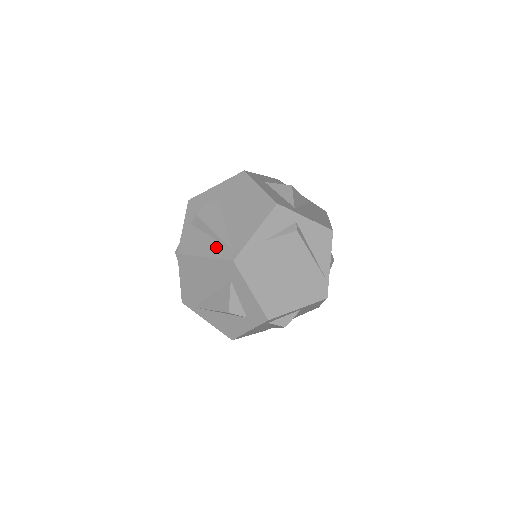
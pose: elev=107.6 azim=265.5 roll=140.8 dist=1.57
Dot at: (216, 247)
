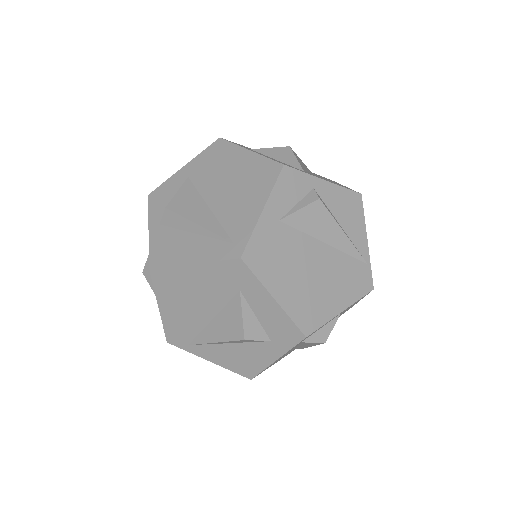
Dot at: (207, 245)
